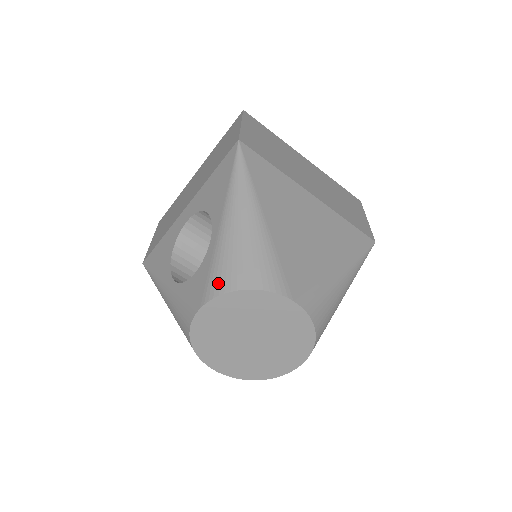
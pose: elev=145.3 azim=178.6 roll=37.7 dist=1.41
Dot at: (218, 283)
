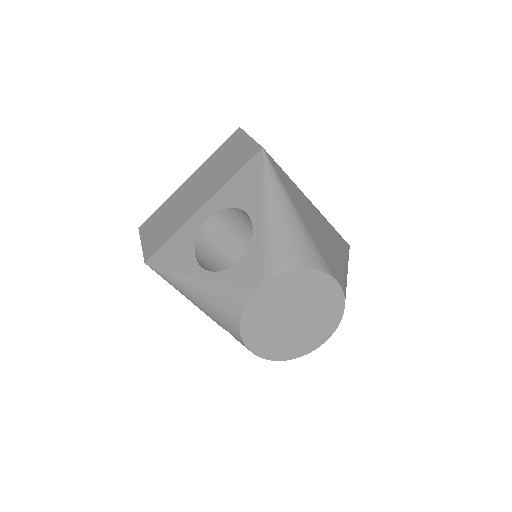
Dot at: (275, 264)
